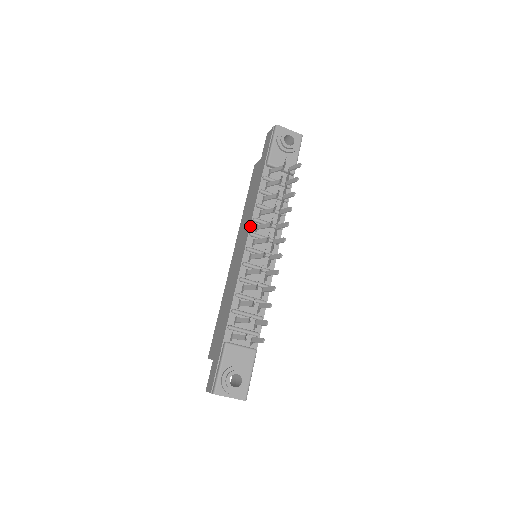
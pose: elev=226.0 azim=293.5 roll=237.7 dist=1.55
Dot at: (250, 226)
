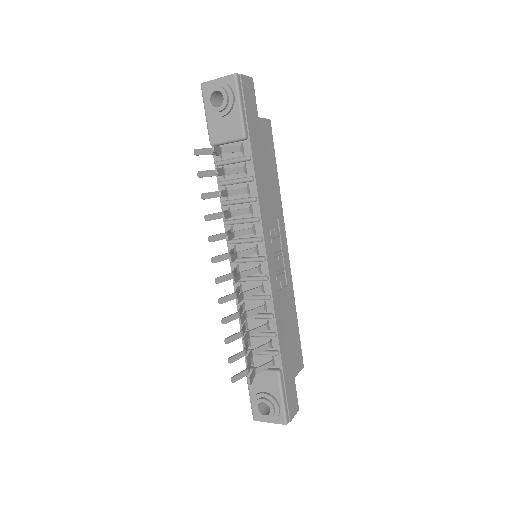
Dot at: occluded
